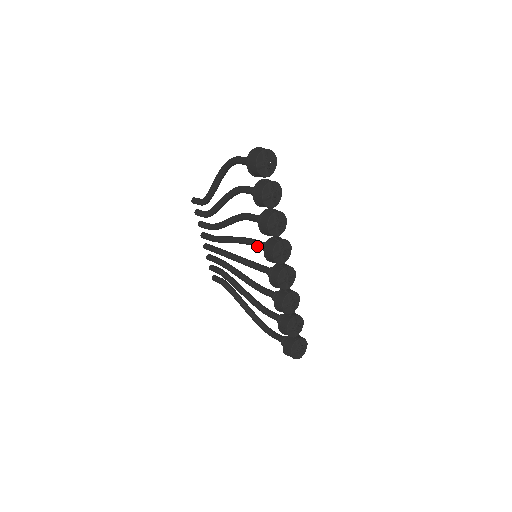
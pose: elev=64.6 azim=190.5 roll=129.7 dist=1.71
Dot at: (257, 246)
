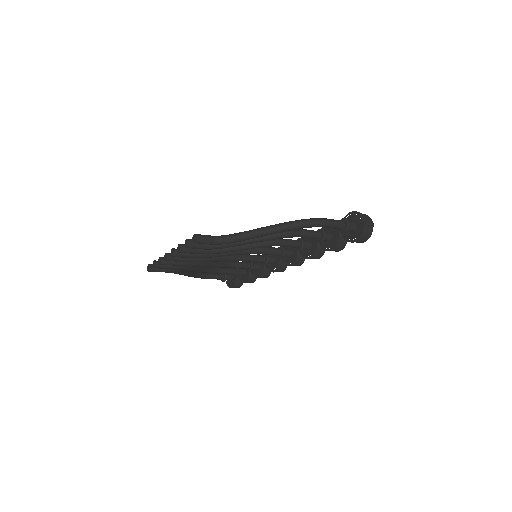
Dot at: occluded
